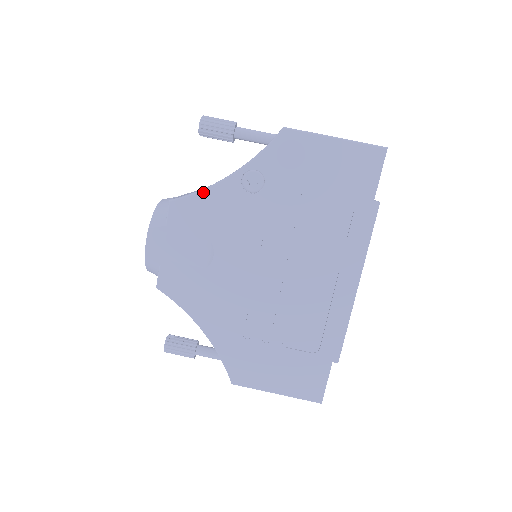
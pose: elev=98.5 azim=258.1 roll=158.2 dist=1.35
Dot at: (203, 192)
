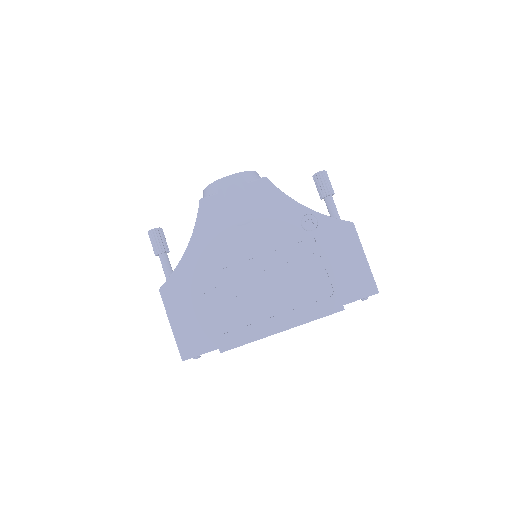
Dot at: (284, 195)
